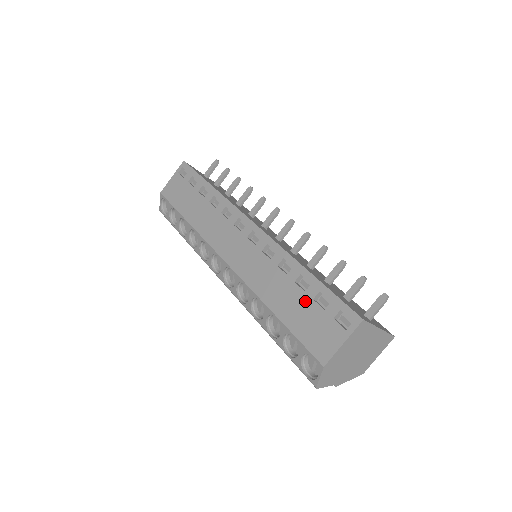
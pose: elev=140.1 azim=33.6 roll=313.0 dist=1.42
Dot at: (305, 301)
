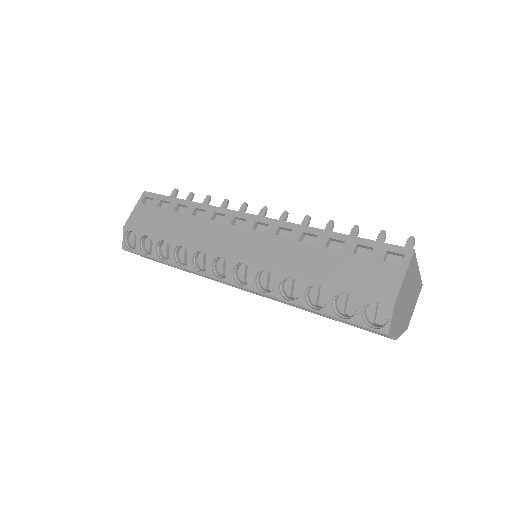
Dot at: (345, 258)
